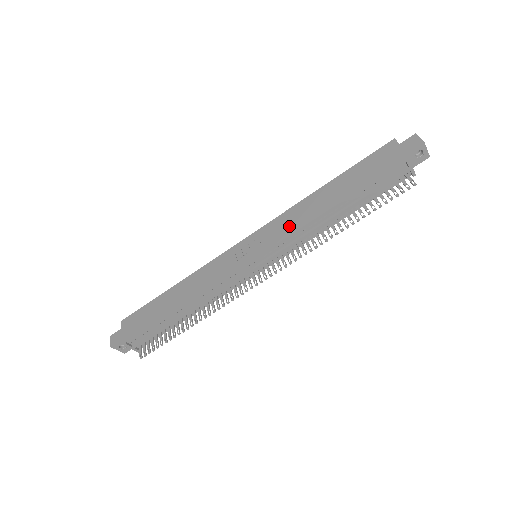
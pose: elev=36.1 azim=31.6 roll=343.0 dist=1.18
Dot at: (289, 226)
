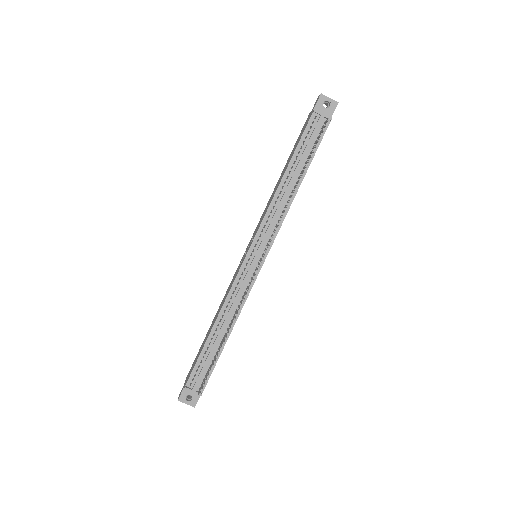
Dot at: (264, 214)
